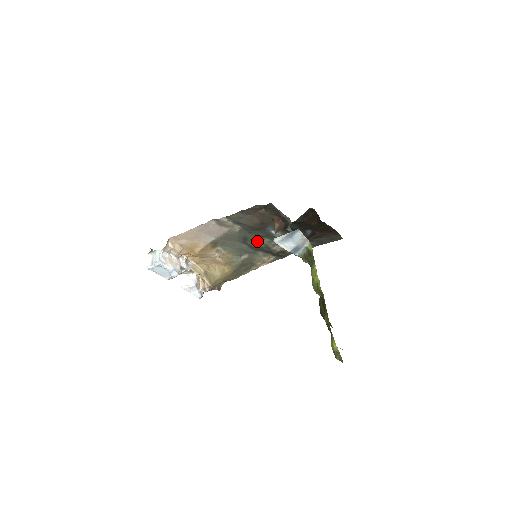
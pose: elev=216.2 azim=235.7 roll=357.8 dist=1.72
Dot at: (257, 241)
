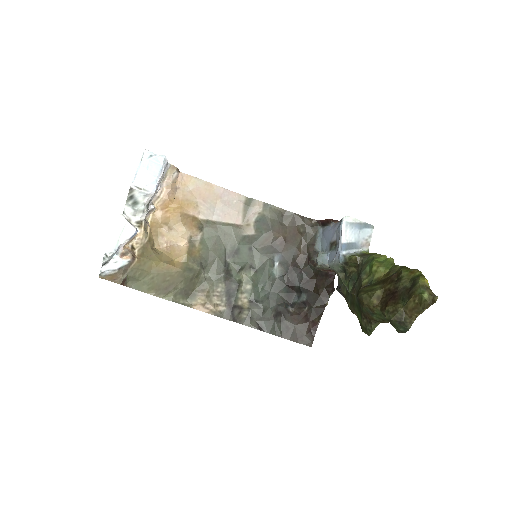
Dot at: (240, 267)
